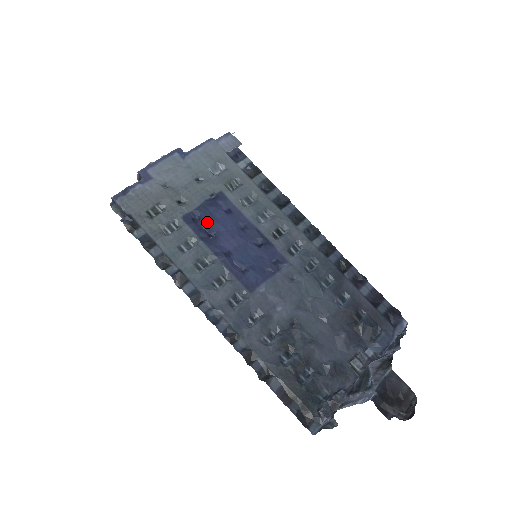
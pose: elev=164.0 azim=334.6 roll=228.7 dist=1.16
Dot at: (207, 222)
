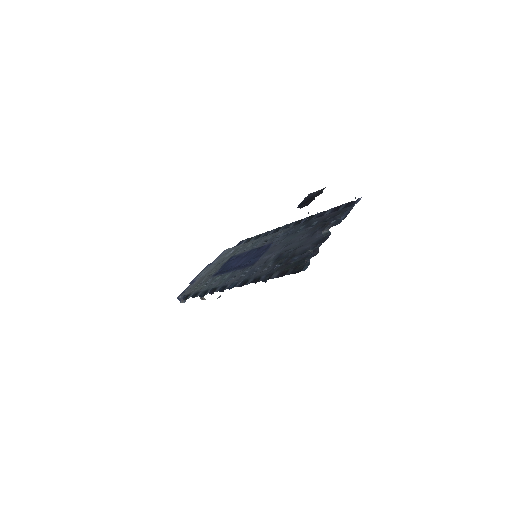
Dot at: (226, 268)
